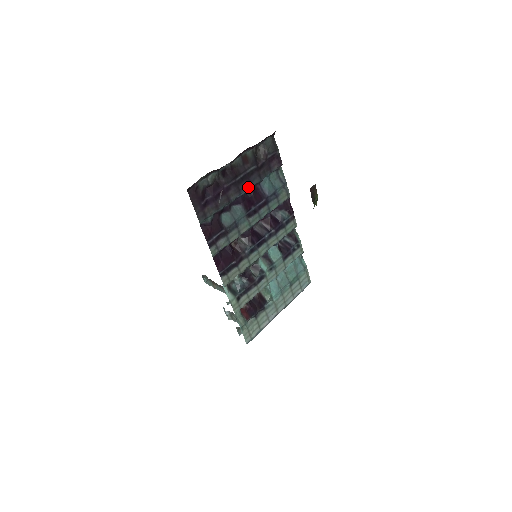
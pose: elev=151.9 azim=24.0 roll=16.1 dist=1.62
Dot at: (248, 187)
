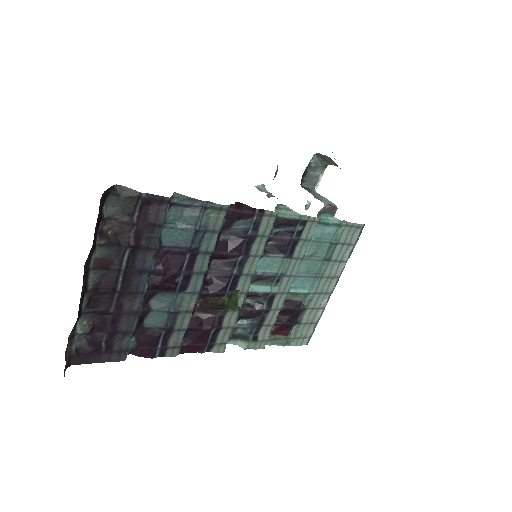
Dot at: (145, 276)
